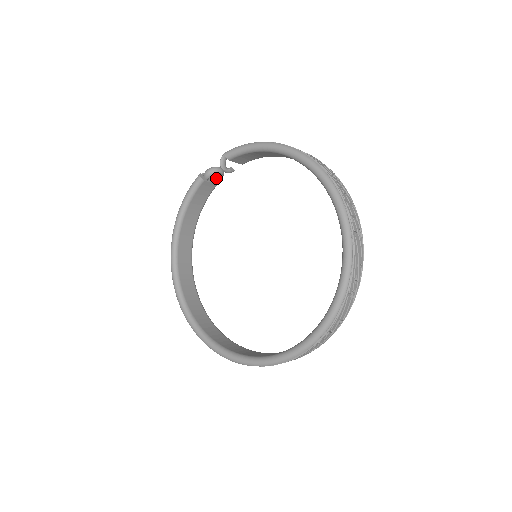
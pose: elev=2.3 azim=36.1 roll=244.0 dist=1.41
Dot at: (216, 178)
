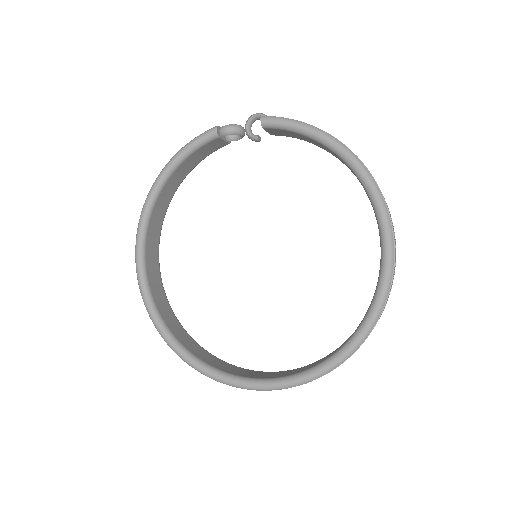
Dot at: (231, 137)
